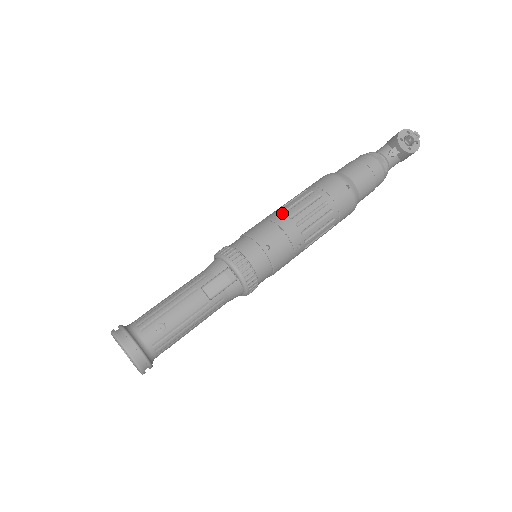
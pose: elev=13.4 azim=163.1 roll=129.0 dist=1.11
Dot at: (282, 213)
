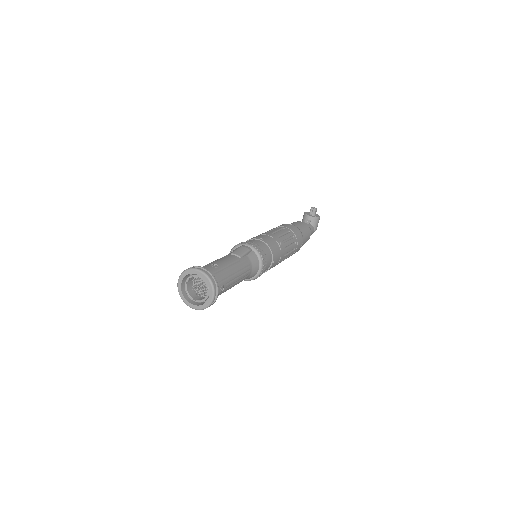
Dot at: occluded
